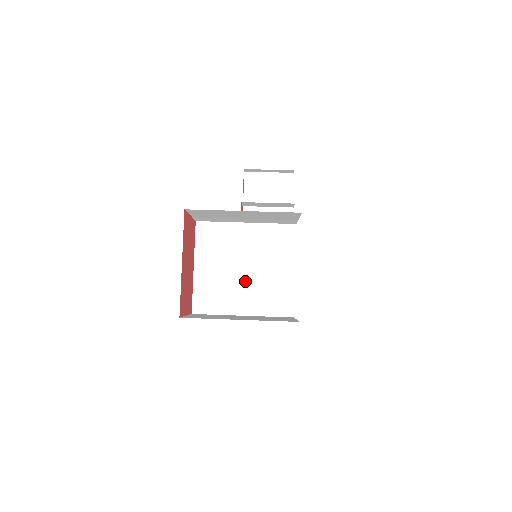
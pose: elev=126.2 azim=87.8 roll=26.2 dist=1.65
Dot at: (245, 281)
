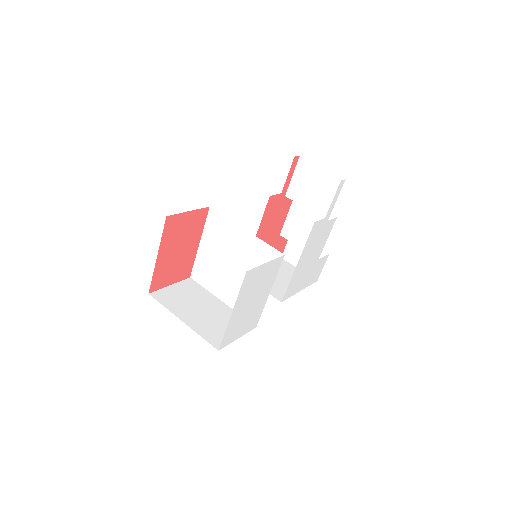
Dot at: (231, 277)
